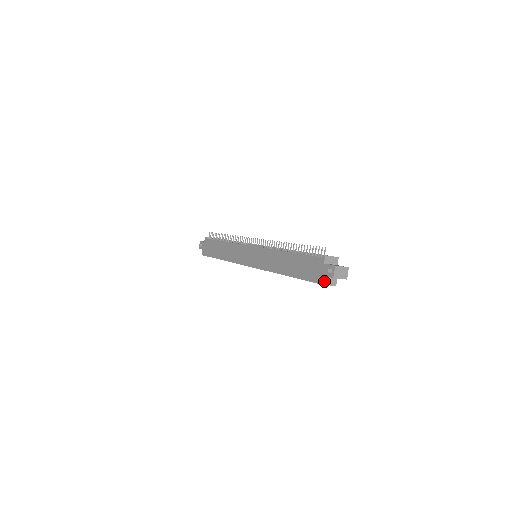
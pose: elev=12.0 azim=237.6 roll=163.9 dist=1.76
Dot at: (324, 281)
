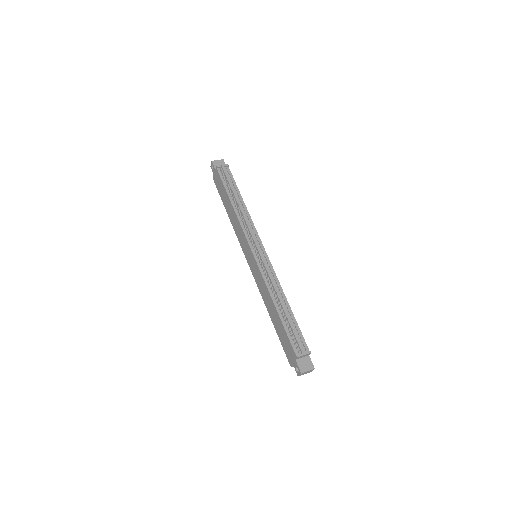
Dot at: (293, 366)
